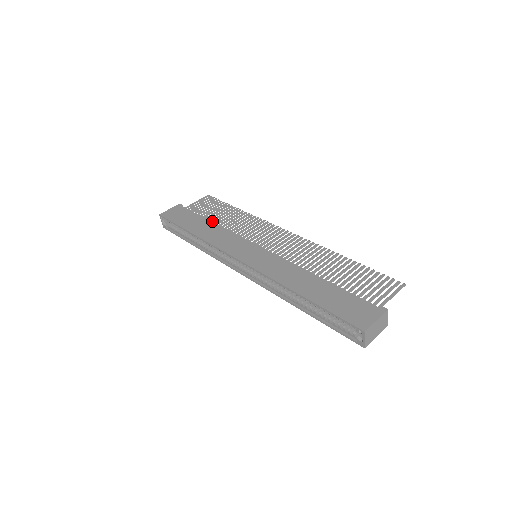
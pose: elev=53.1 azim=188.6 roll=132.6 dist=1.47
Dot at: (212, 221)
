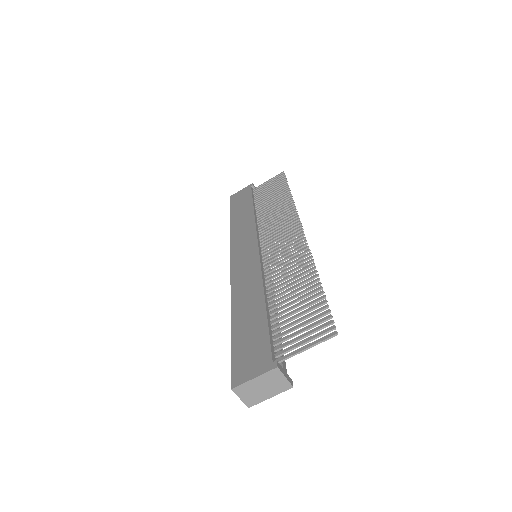
Dot at: (259, 206)
